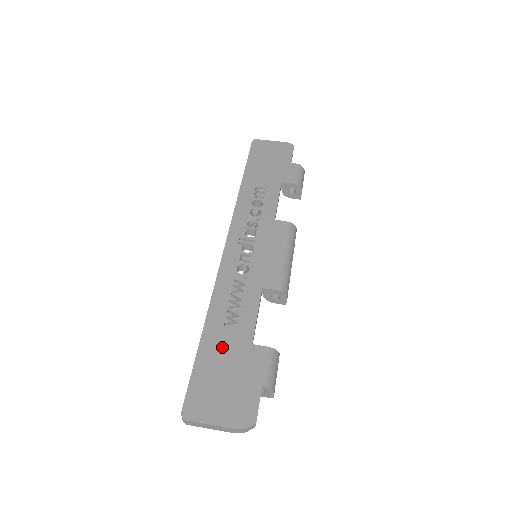
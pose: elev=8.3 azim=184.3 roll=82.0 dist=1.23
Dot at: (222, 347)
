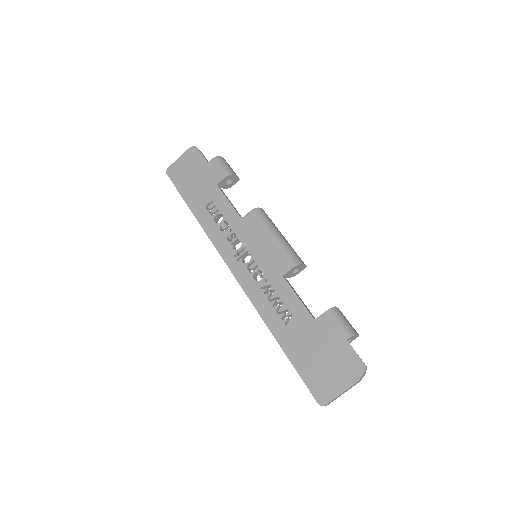
Dot at: (299, 340)
